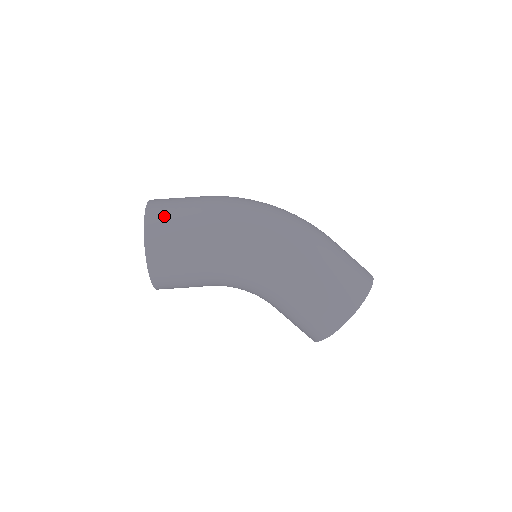
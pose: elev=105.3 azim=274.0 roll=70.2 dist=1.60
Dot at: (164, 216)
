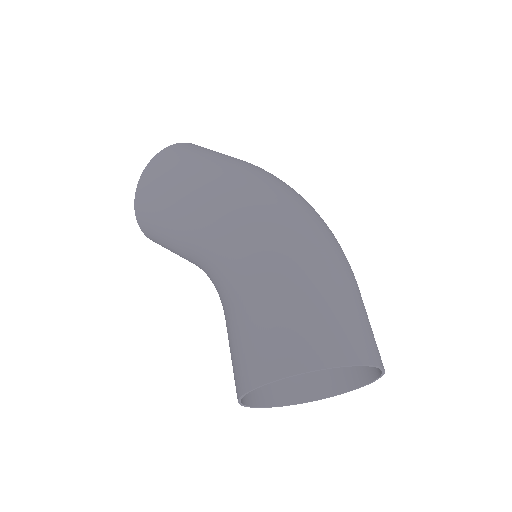
Dot at: (185, 150)
